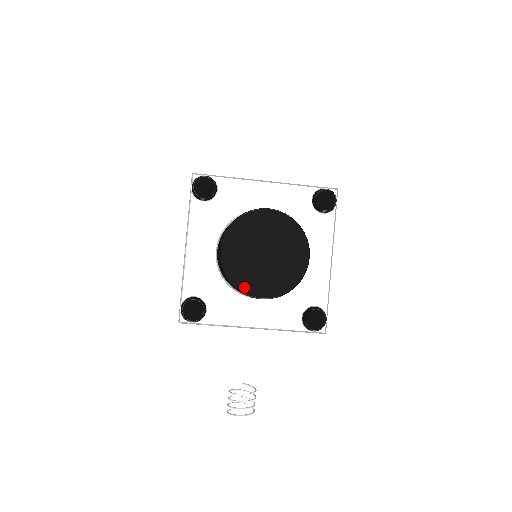
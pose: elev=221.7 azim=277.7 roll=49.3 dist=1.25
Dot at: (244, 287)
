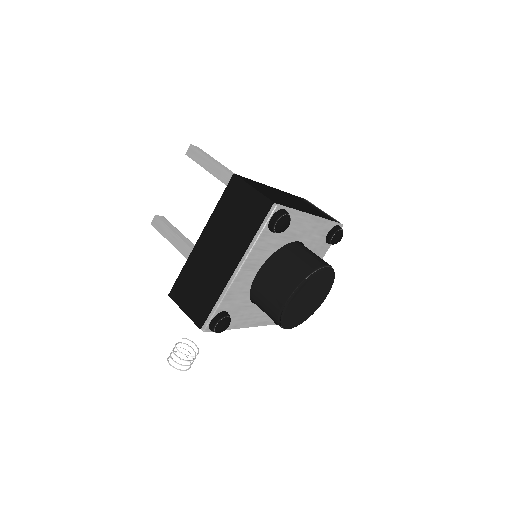
Dot at: (286, 324)
